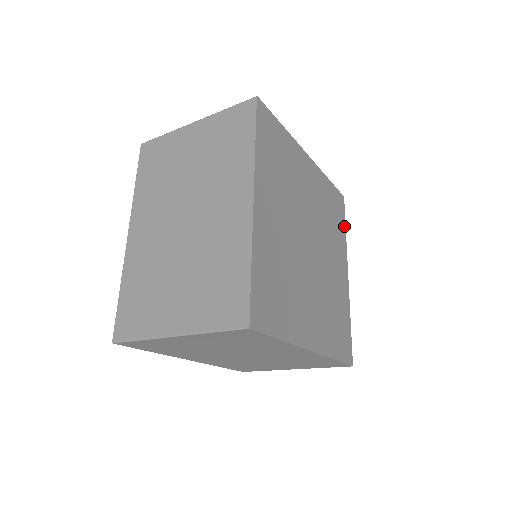
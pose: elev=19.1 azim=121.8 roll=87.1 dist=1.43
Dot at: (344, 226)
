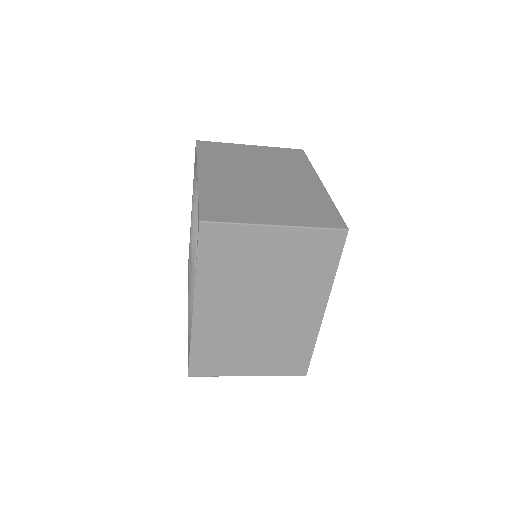
Dot at: occluded
